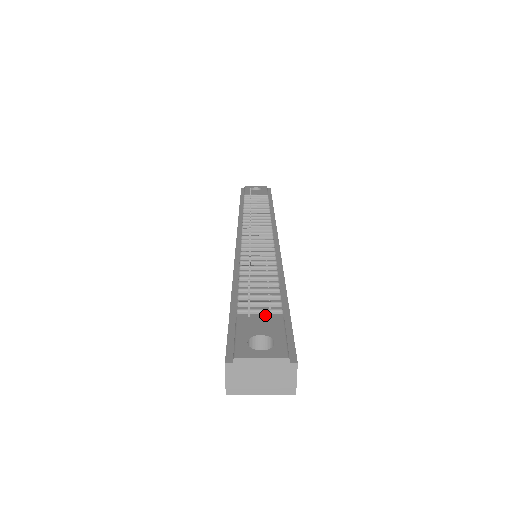
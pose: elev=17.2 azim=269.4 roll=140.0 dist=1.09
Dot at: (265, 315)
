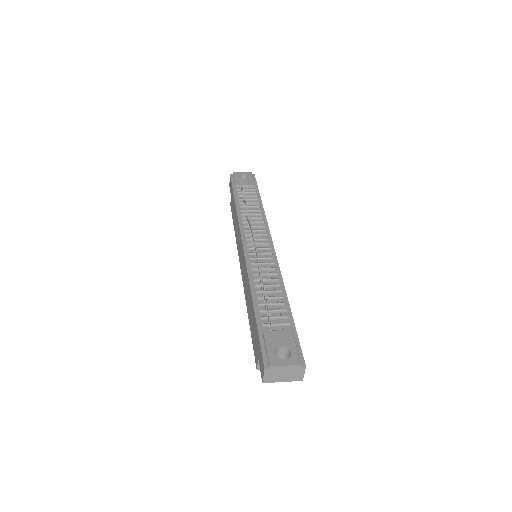
Dot at: (280, 327)
